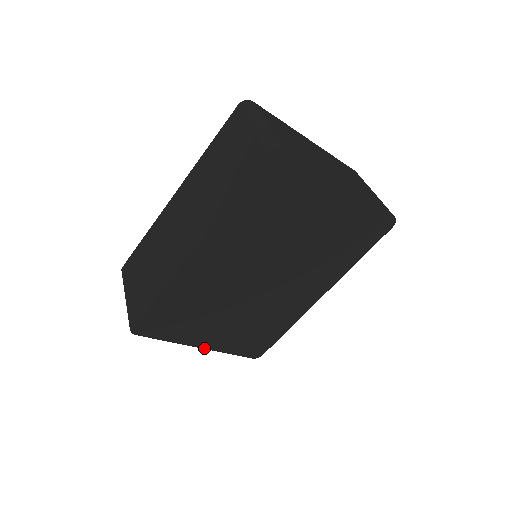
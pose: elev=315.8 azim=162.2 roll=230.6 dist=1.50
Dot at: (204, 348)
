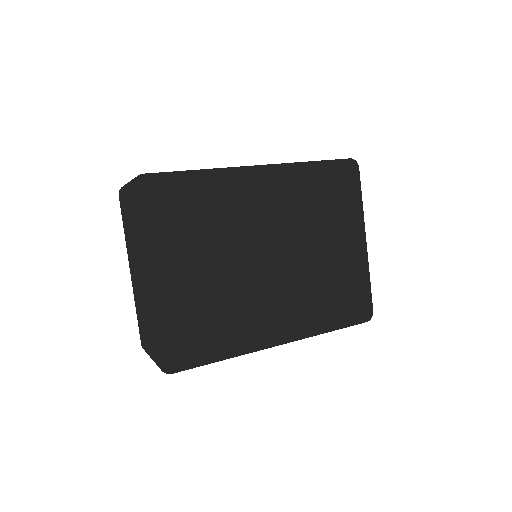
Dot at: (150, 283)
